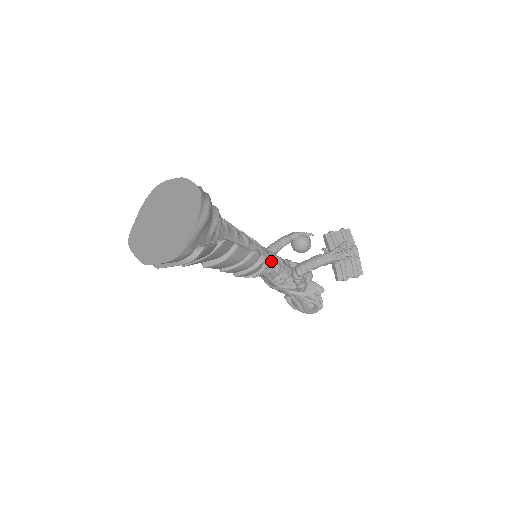
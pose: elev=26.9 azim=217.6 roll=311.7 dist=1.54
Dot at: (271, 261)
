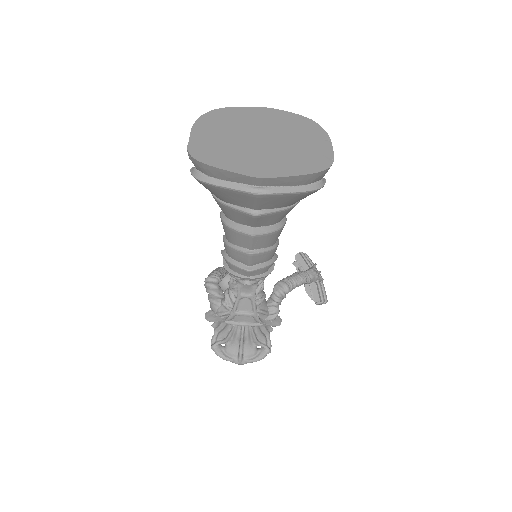
Dot at: occluded
